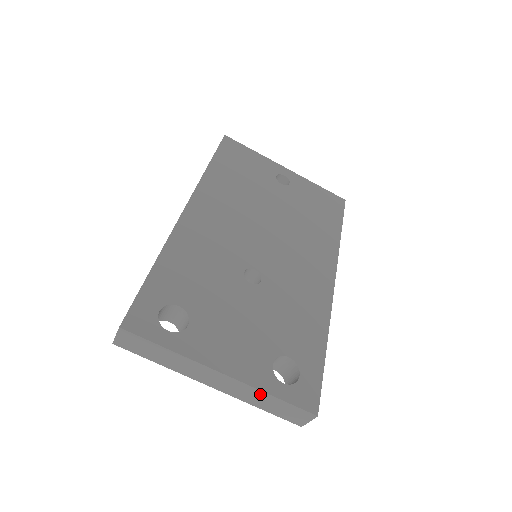
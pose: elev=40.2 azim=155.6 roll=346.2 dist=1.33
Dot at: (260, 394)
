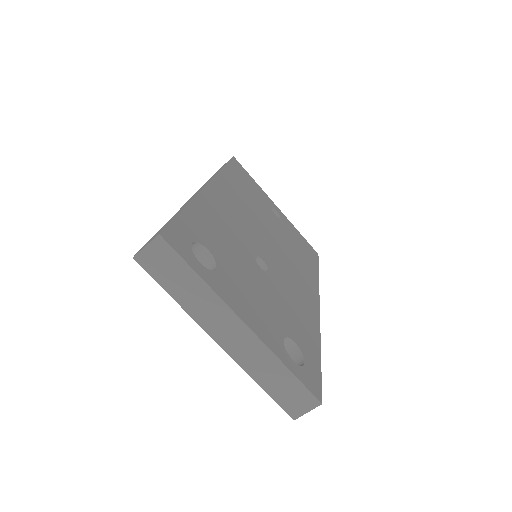
Dot at: (273, 362)
